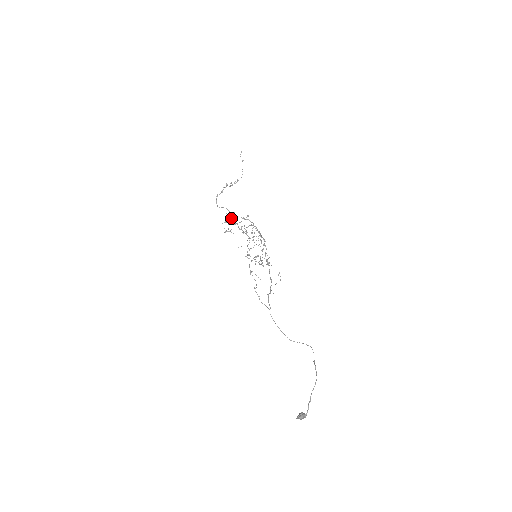
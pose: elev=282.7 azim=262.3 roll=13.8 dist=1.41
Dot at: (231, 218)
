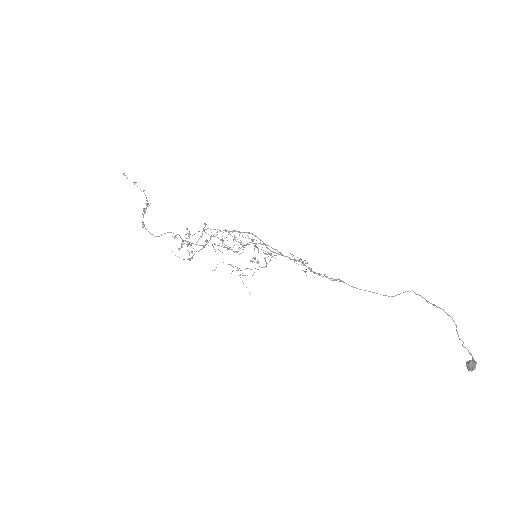
Dot at: occluded
